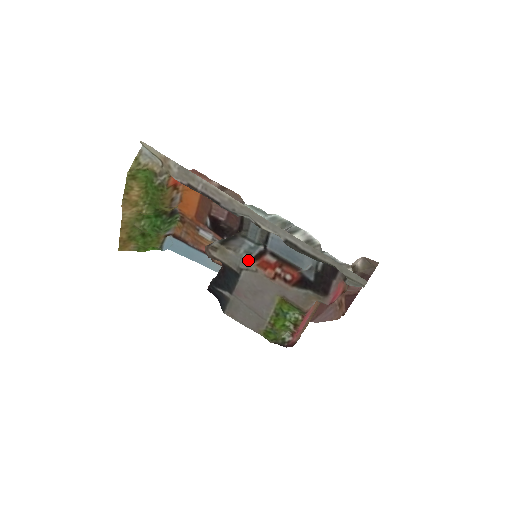
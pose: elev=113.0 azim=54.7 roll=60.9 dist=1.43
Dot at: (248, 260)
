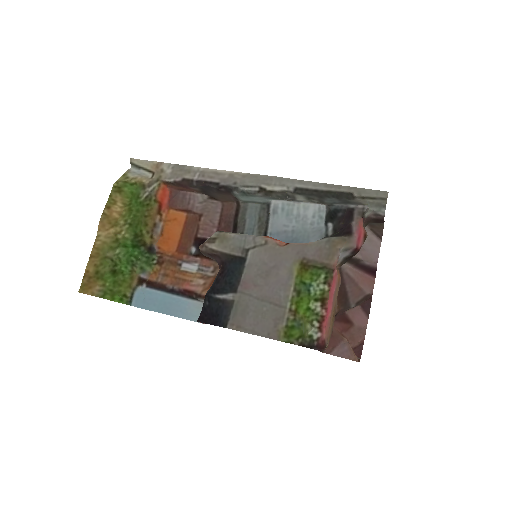
Dot at: (254, 235)
